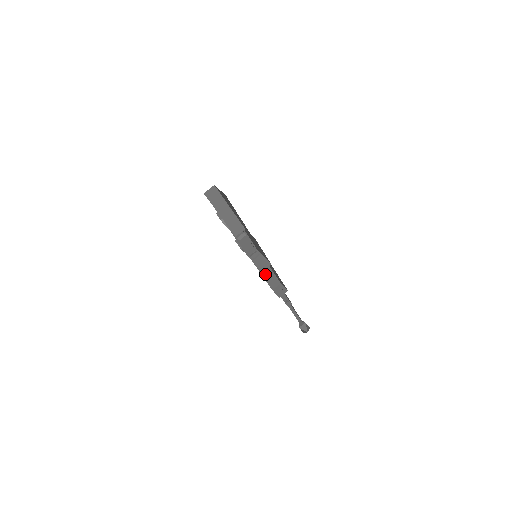
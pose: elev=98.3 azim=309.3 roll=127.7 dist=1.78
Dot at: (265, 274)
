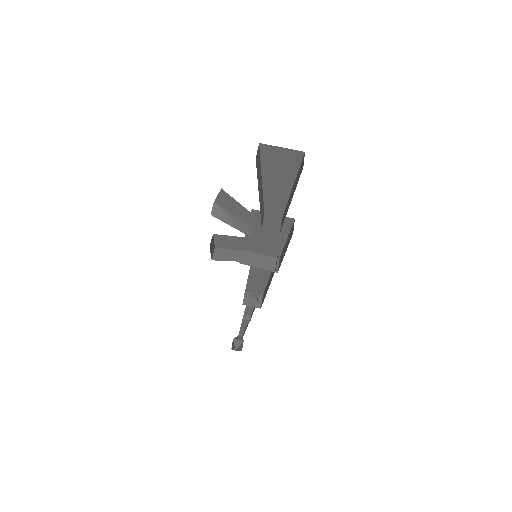
Dot at: occluded
